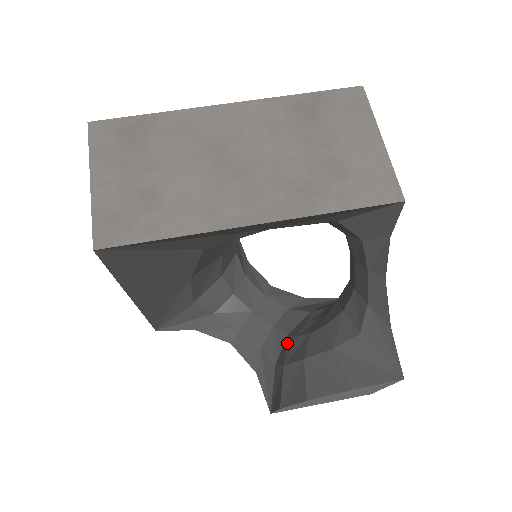
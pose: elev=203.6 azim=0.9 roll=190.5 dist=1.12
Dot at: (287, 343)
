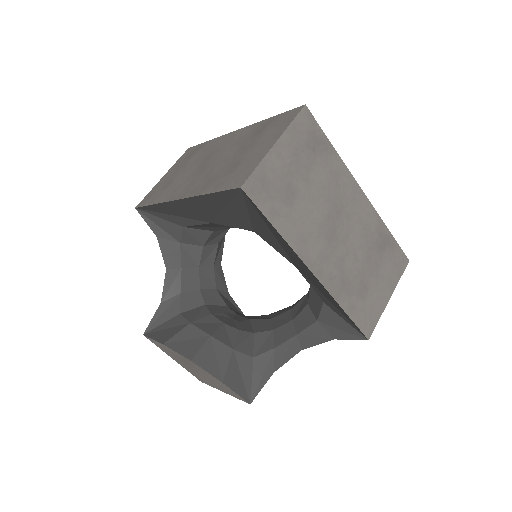
Dot at: (202, 311)
